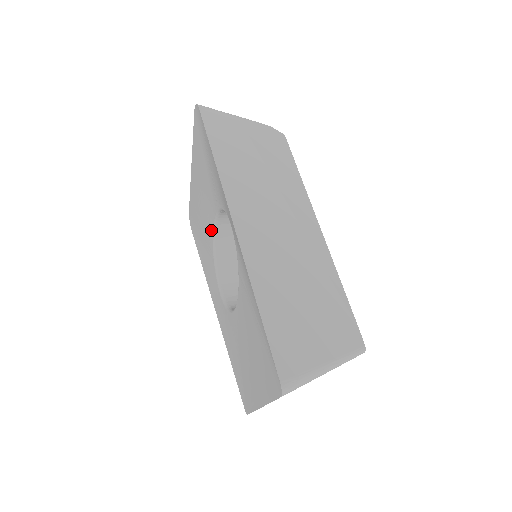
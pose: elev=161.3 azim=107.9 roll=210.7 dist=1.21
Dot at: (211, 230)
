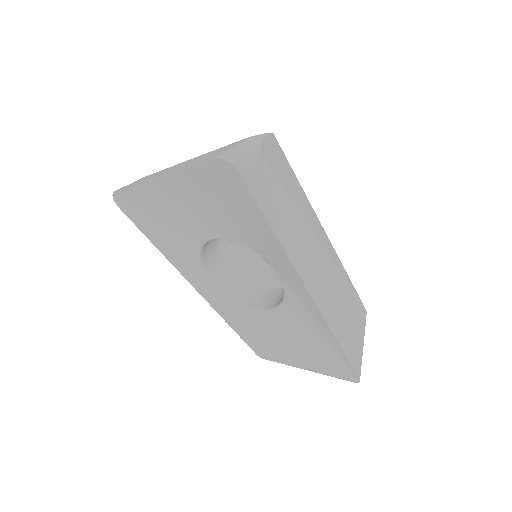
Dot at: (199, 240)
